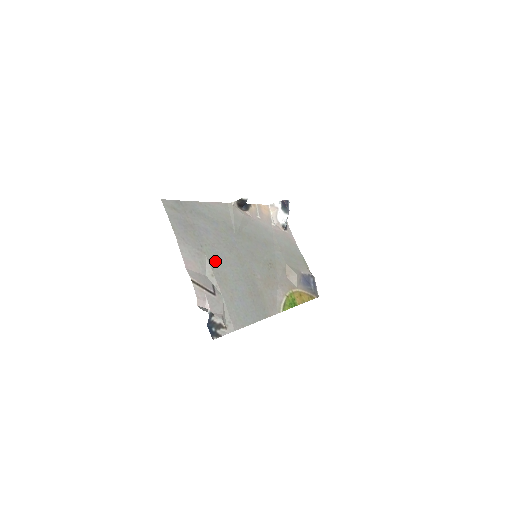
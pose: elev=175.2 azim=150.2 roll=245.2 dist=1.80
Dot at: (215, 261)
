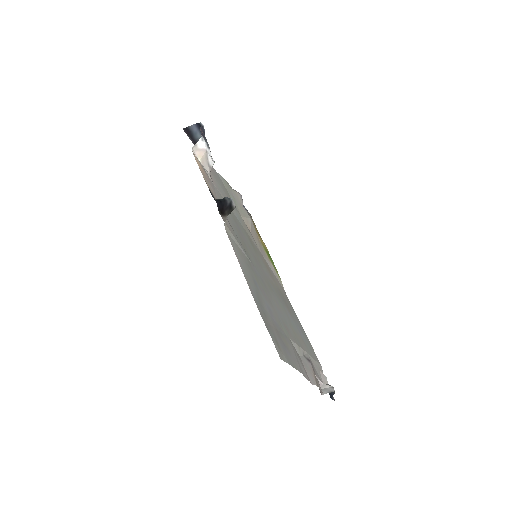
Dot at: (288, 330)
